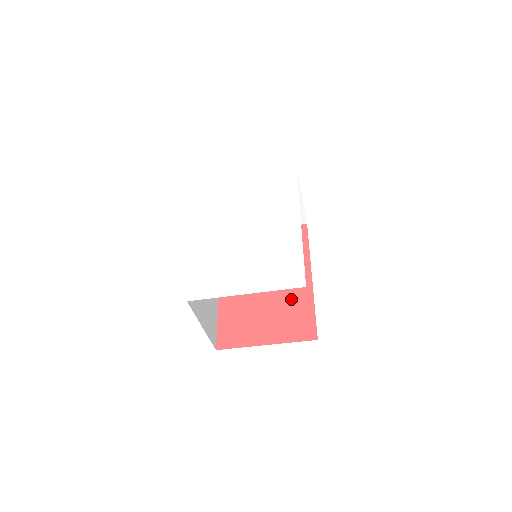
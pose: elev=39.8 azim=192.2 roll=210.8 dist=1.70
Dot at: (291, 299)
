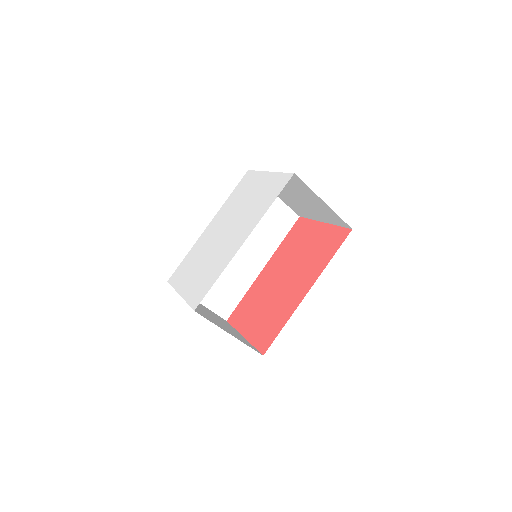
Dot at: (281, 306)
